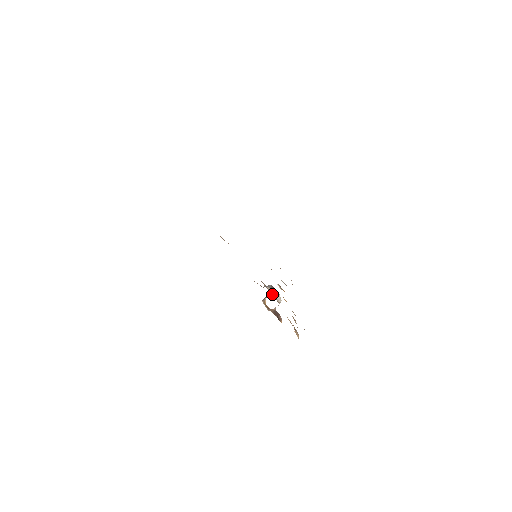
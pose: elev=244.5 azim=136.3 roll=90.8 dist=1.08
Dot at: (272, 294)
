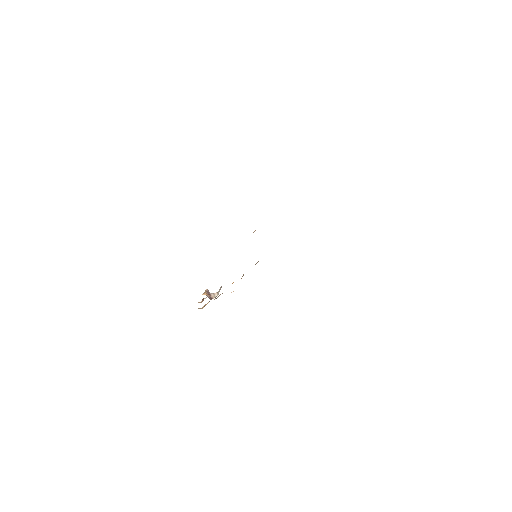
Dot at: (221, 286)
